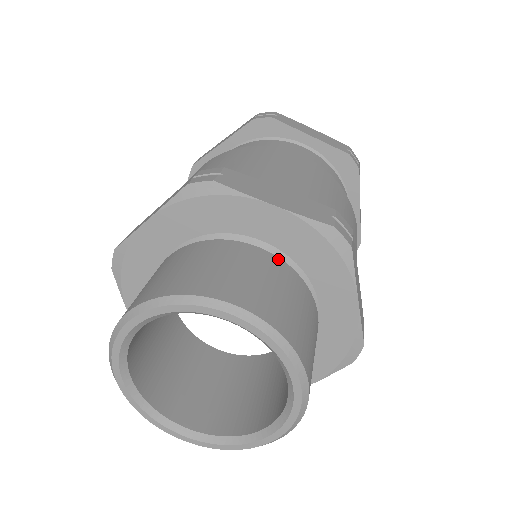
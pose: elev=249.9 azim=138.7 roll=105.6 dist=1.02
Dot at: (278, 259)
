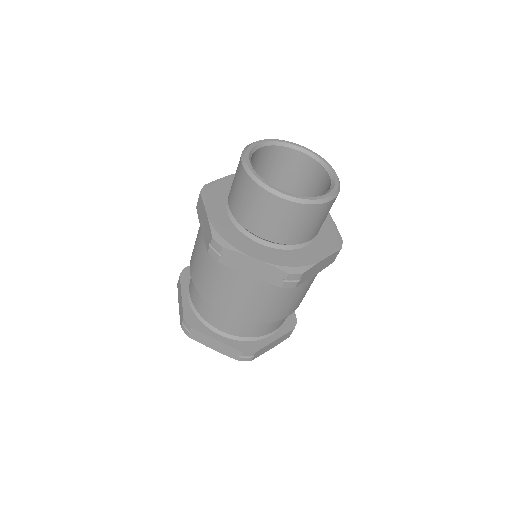
Dot at: occluded
